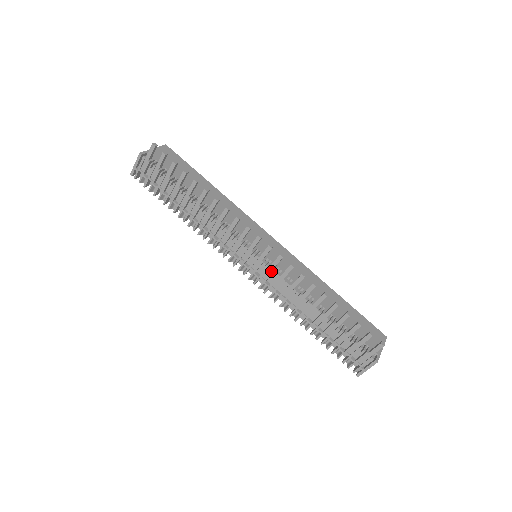
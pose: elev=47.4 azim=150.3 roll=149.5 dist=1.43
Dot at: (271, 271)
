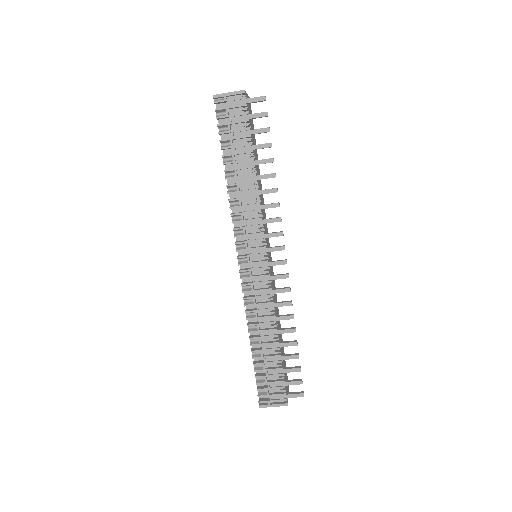
Dot at: (268, 280)
